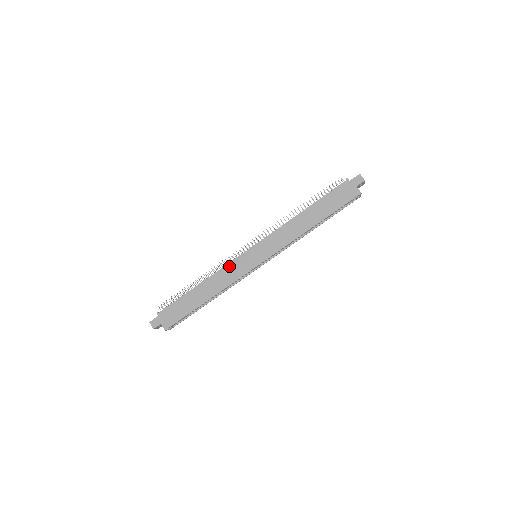
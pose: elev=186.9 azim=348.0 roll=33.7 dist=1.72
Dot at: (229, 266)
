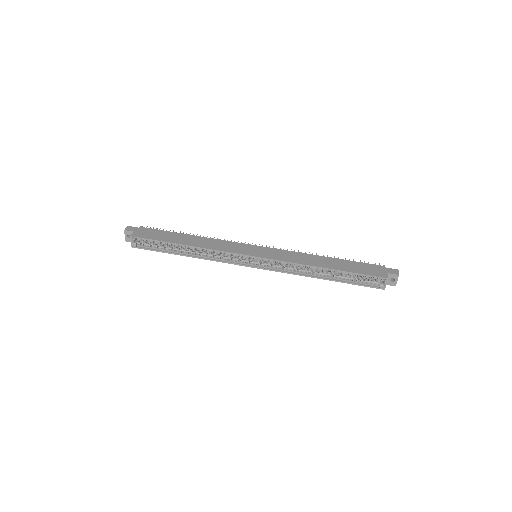
Dot at: (229, 242)
